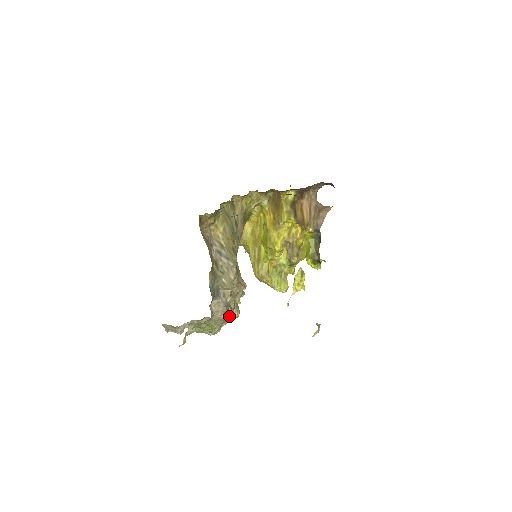
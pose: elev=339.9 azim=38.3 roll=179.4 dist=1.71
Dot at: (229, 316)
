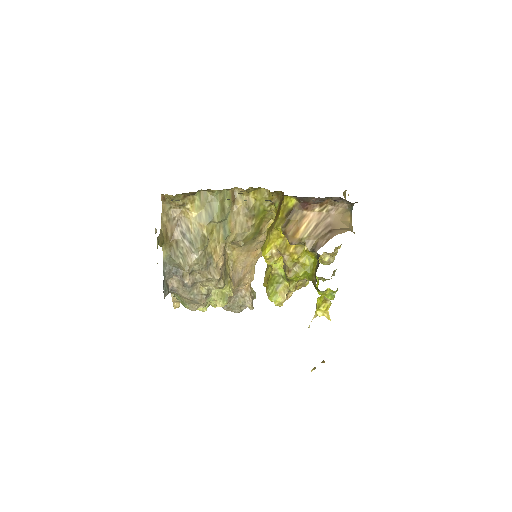
Dot at: (193, 298)
